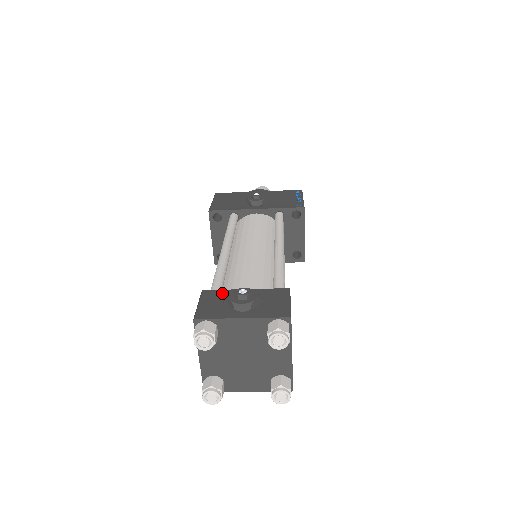
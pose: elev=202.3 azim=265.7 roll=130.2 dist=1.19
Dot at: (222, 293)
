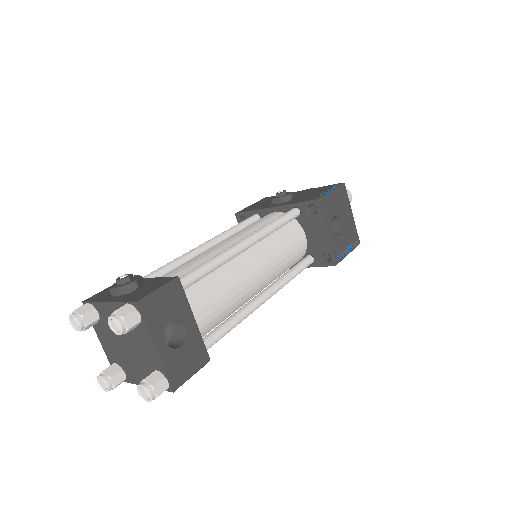
Dot at: occluded
